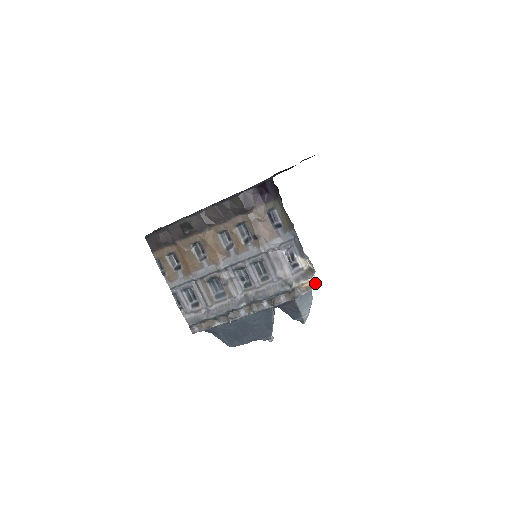
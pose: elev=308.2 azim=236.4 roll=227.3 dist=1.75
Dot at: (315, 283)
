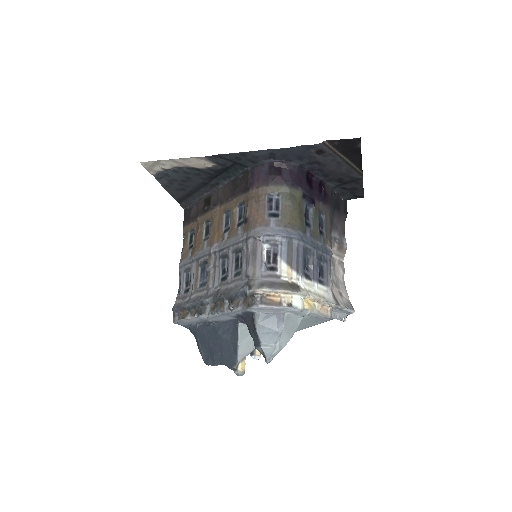
Dot at: (290, 305)
